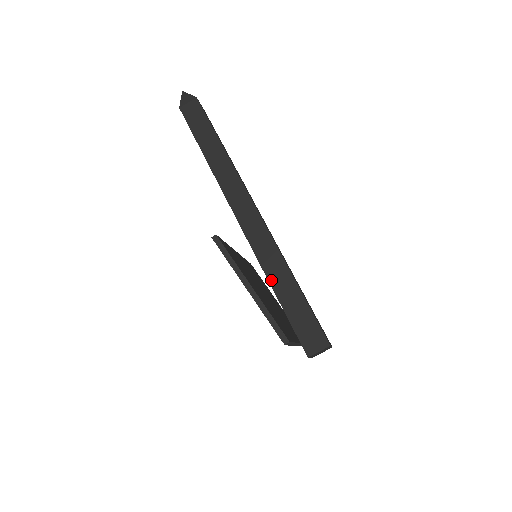
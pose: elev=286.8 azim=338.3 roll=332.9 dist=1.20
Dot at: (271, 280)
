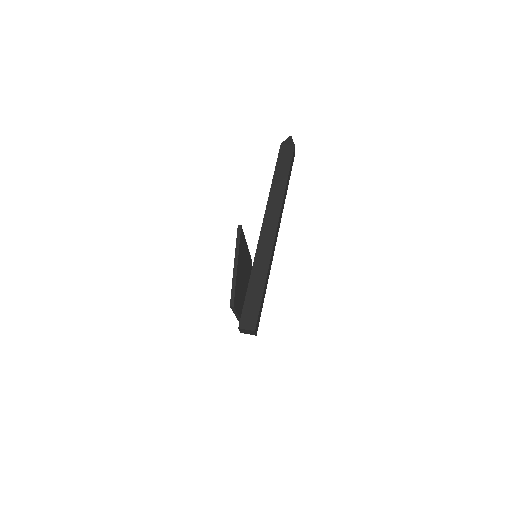
Dot at: (253, 274)
